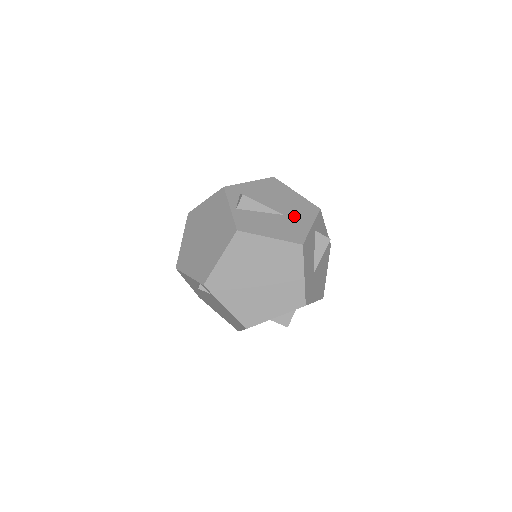
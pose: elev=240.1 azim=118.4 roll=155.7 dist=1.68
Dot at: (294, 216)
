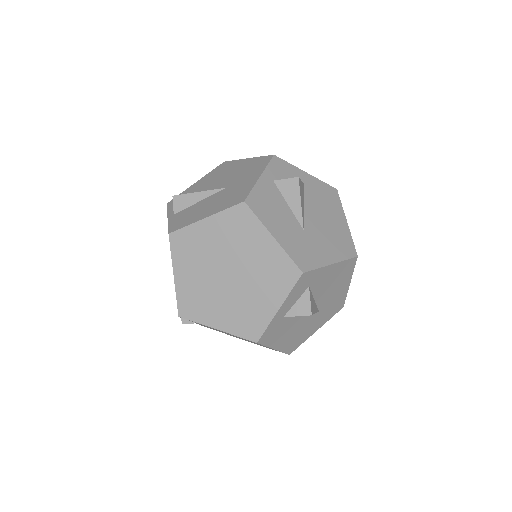
Dot at: (239, 181)
